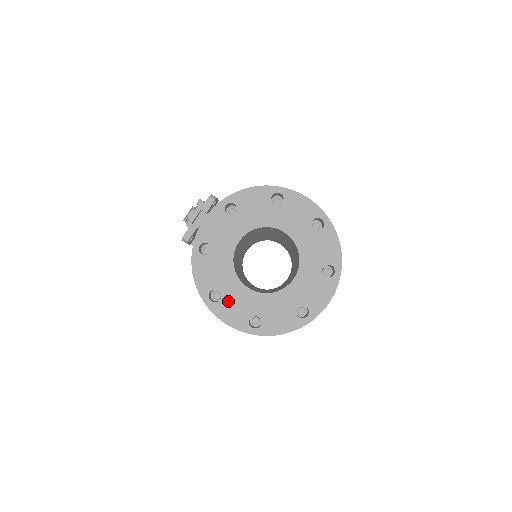
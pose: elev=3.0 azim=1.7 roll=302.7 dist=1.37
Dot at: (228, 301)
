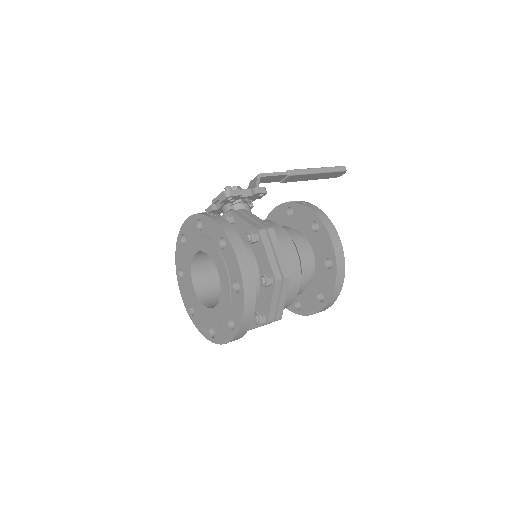
Dot at: (185, 284)
